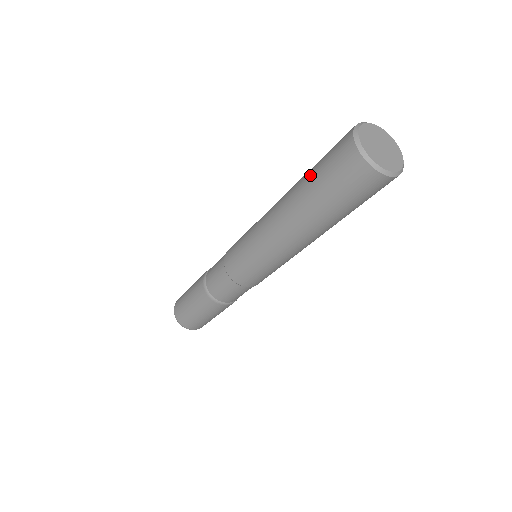
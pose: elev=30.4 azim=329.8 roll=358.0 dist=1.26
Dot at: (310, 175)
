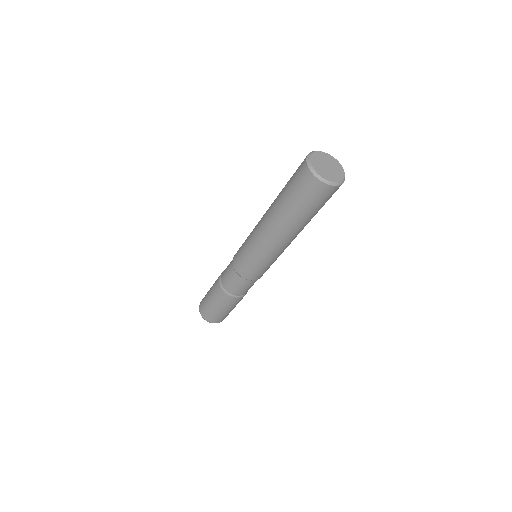
Dot at: (290, 205)
